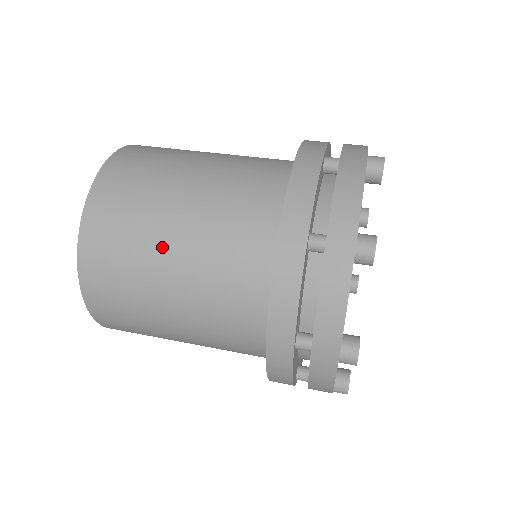
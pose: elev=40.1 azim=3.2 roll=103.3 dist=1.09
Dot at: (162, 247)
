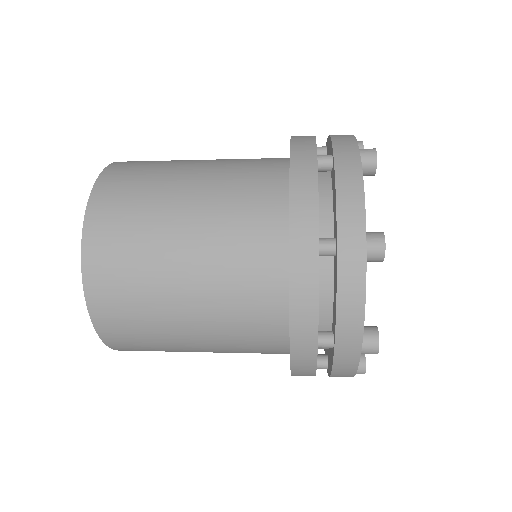
Dot at: (171, 271)
